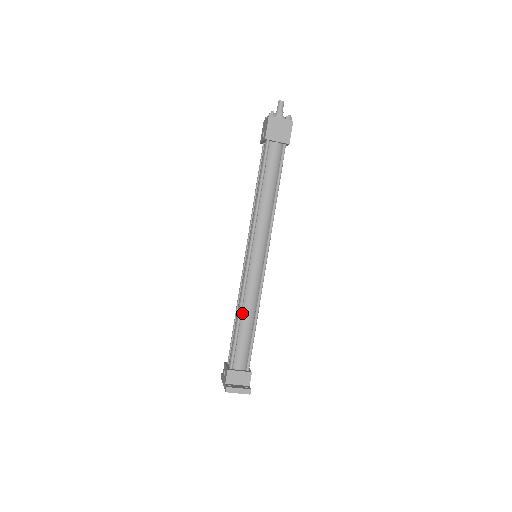
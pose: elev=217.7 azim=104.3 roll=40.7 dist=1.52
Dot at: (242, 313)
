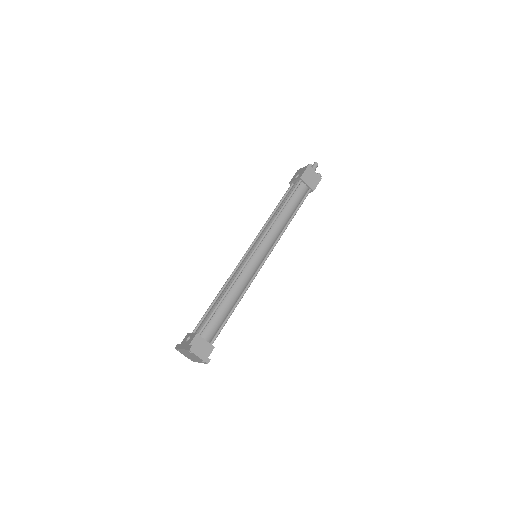
Dot at: (229, 292)
